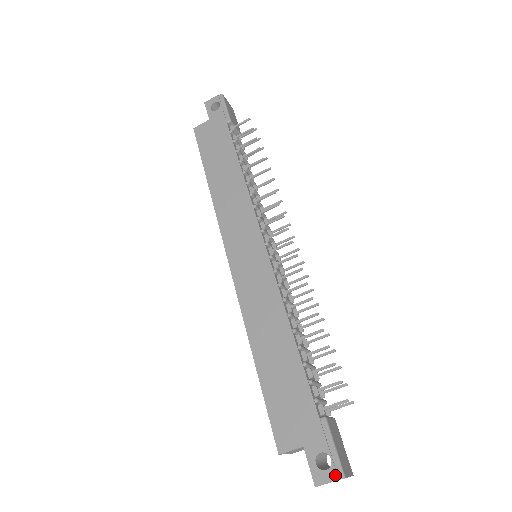
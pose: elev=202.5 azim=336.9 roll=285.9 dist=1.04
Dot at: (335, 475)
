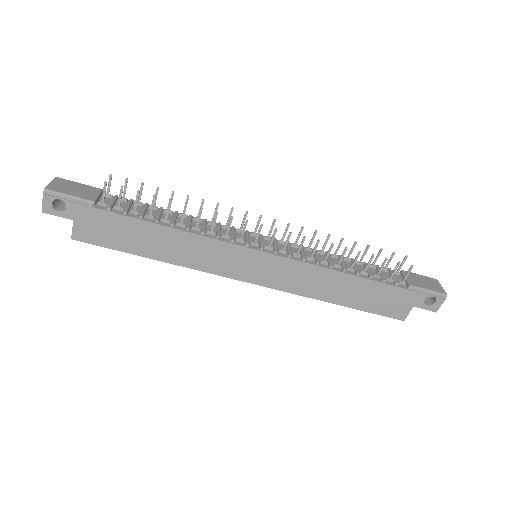
Dot at: (442, 300)
